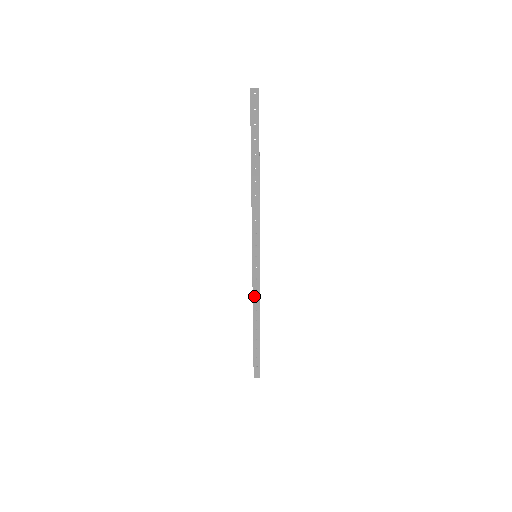
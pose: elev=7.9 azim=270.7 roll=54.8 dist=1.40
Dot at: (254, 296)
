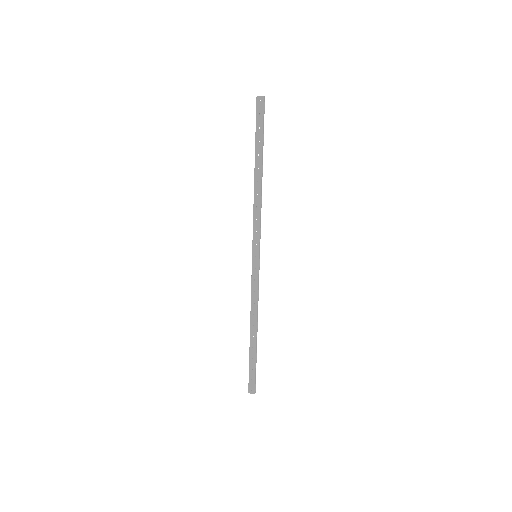
Dot at: (252, 298)
